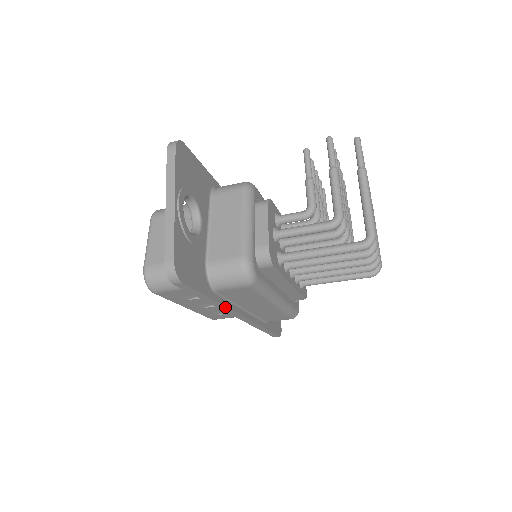
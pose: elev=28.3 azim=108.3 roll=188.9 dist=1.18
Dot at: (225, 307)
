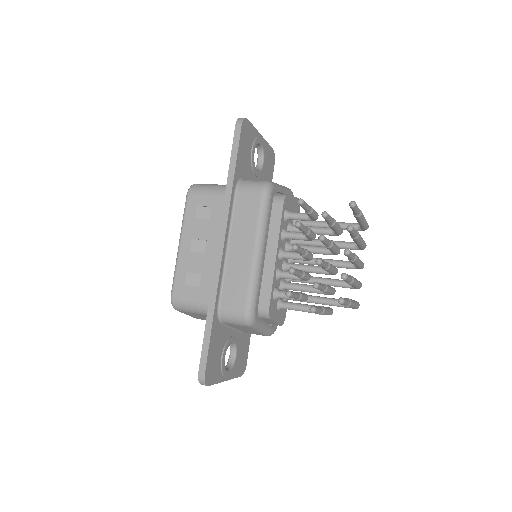
Dot at: occluded
